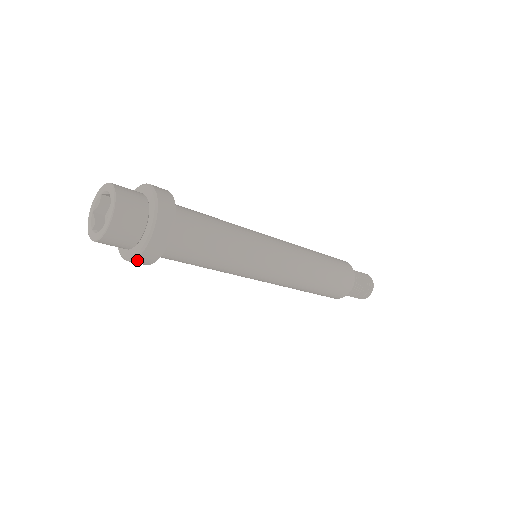
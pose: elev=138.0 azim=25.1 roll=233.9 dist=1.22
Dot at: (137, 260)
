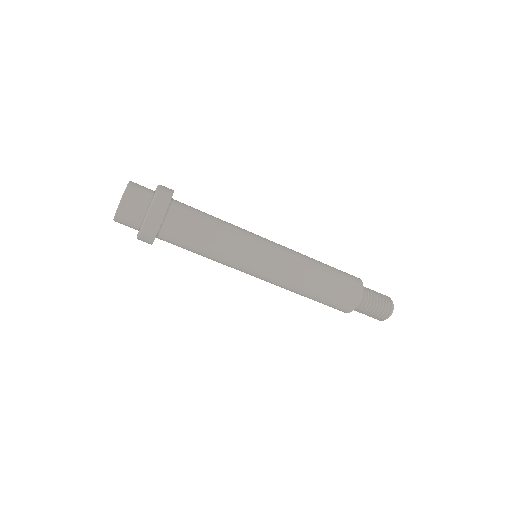
Dot at: occluded
